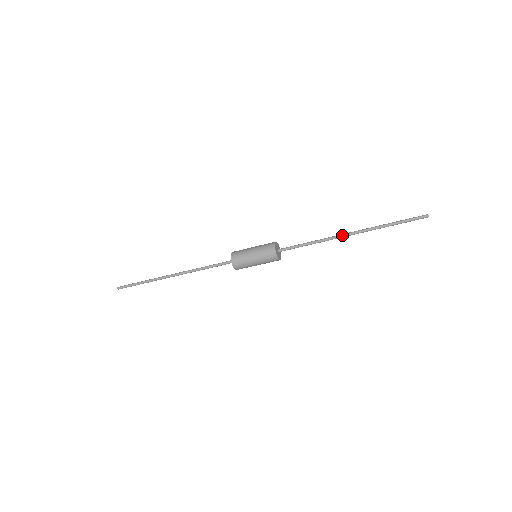
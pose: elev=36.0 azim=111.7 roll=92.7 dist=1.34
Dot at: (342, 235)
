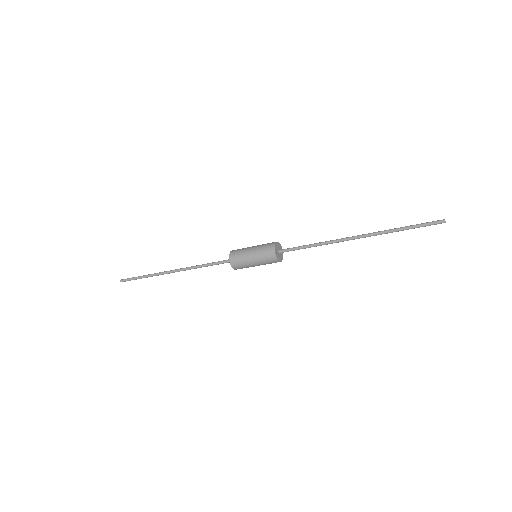
Dot at: (347, 238)
